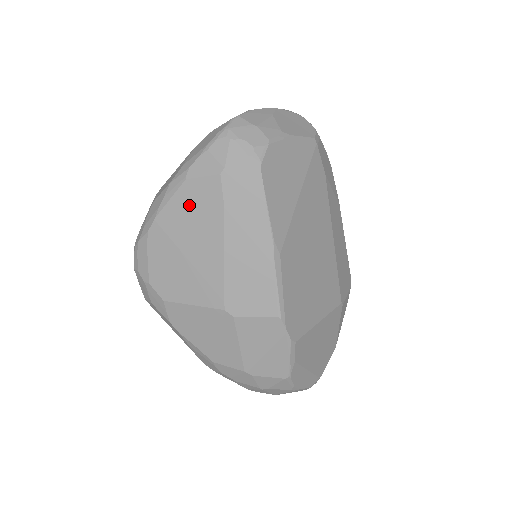
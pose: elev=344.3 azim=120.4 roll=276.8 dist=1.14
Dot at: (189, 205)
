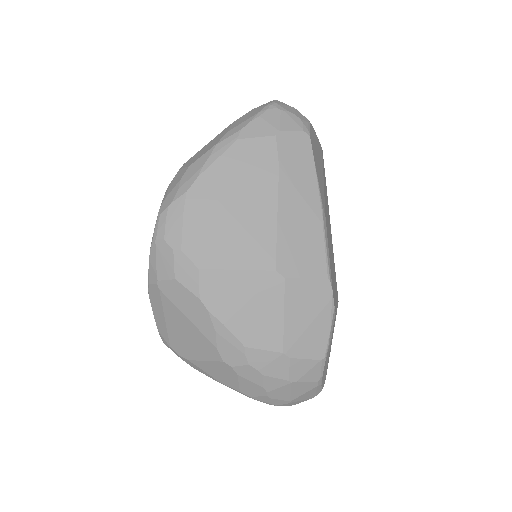
Dot at: (240, 163)
